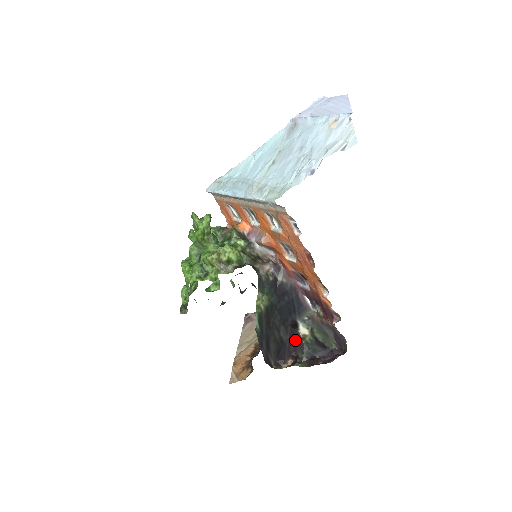
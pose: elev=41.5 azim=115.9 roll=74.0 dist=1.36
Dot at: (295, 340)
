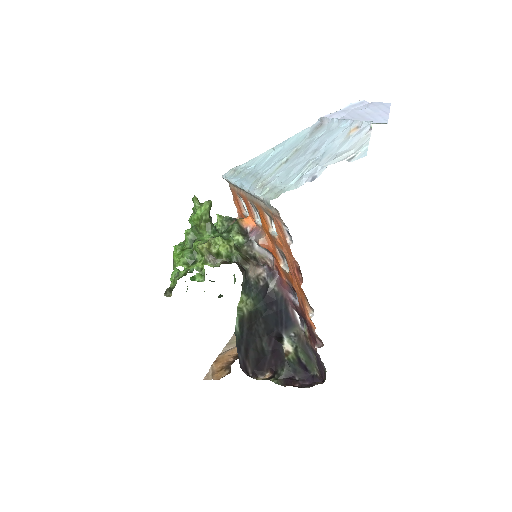
Dot at: (277, 354)
